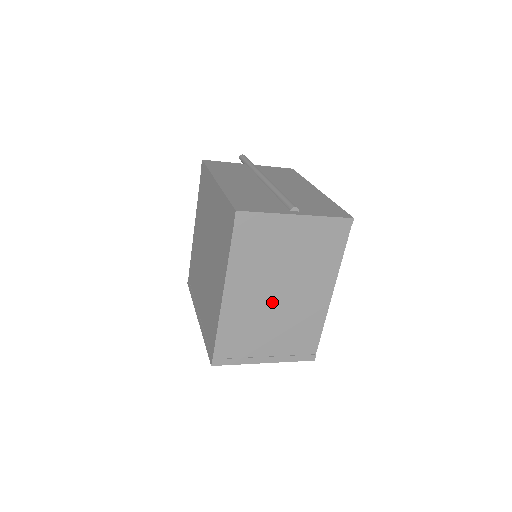
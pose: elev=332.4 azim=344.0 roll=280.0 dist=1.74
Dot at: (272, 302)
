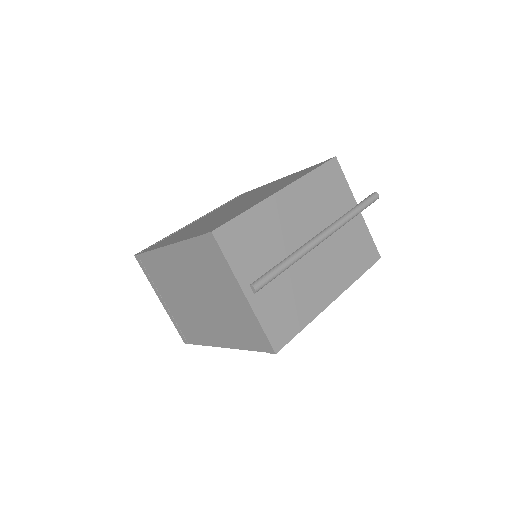
Dot at: (189, 292)
